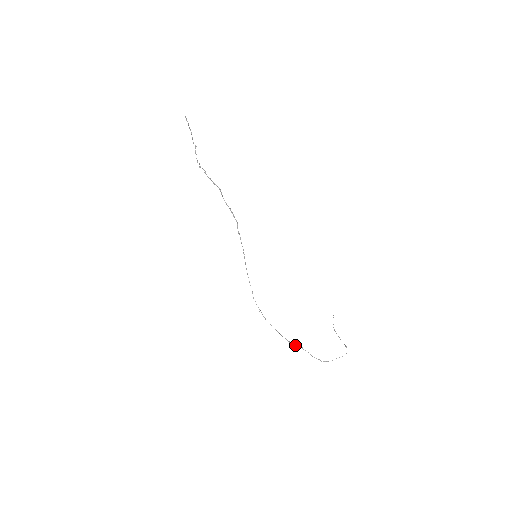
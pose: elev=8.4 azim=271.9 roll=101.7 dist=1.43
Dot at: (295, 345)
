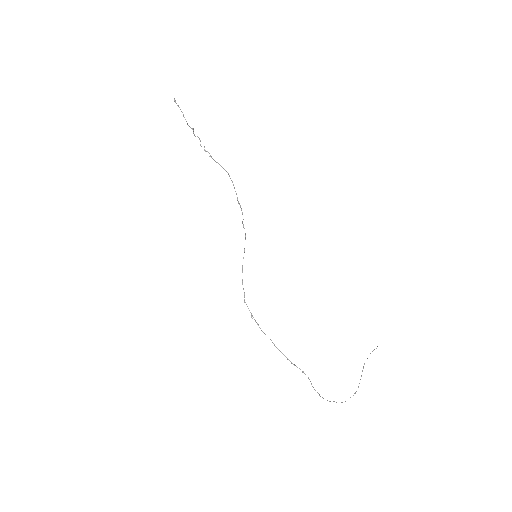
Dot at: (295, 365)
